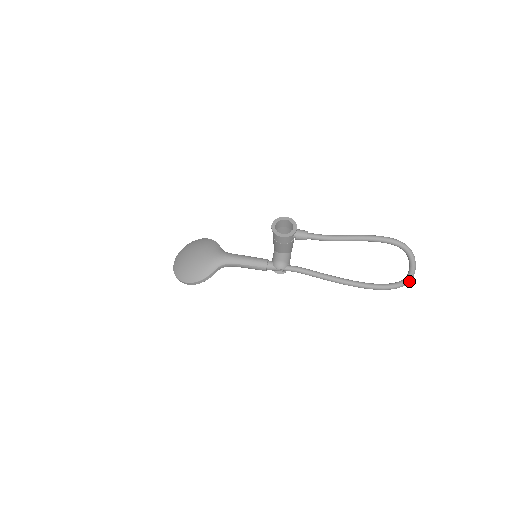
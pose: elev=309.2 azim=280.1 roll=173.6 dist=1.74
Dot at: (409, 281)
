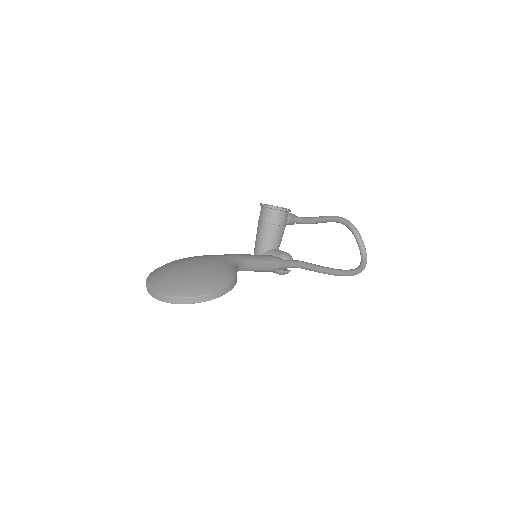
Dot at: occluded
